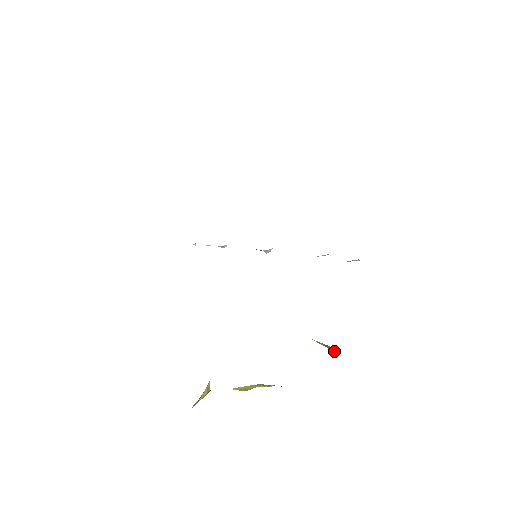
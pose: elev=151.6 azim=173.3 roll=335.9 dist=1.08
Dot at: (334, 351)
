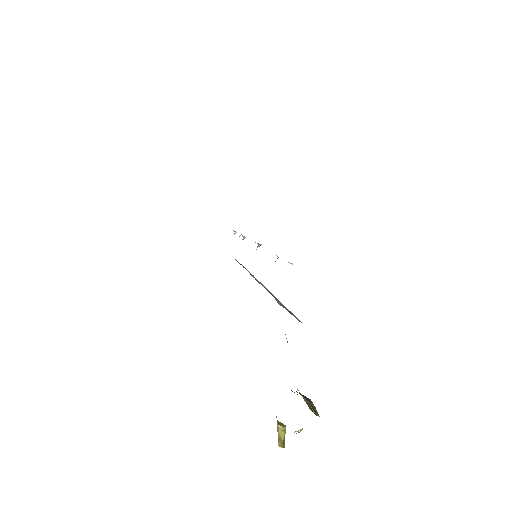
Dot at: occluded
